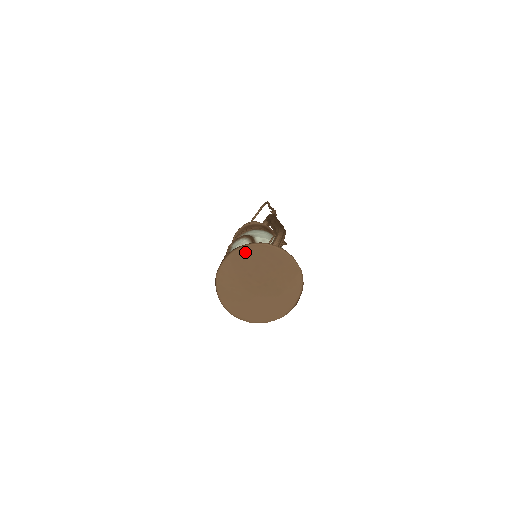
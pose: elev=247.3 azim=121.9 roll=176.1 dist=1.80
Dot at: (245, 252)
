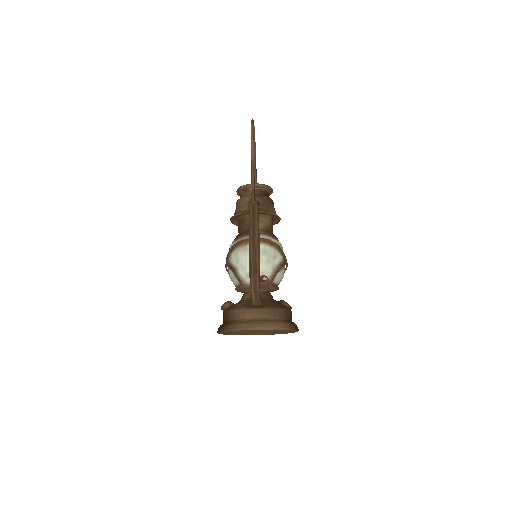
Dot at: occluded
